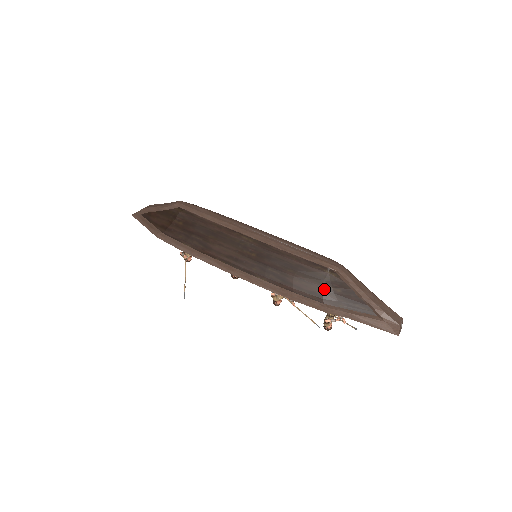
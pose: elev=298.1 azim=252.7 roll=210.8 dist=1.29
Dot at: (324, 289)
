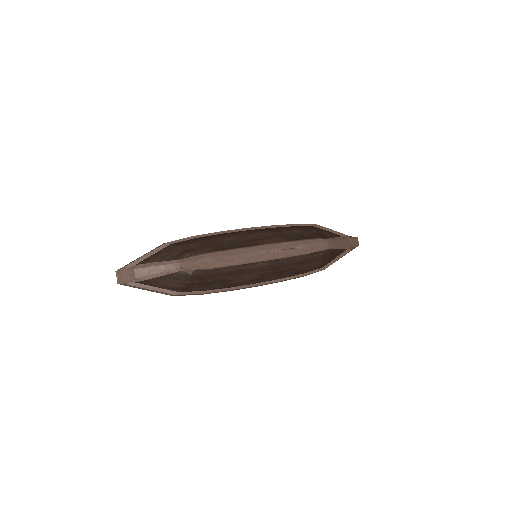
Dot at: (322, 262)
